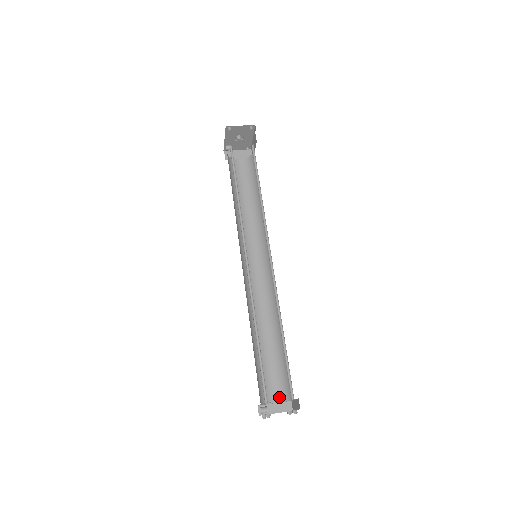
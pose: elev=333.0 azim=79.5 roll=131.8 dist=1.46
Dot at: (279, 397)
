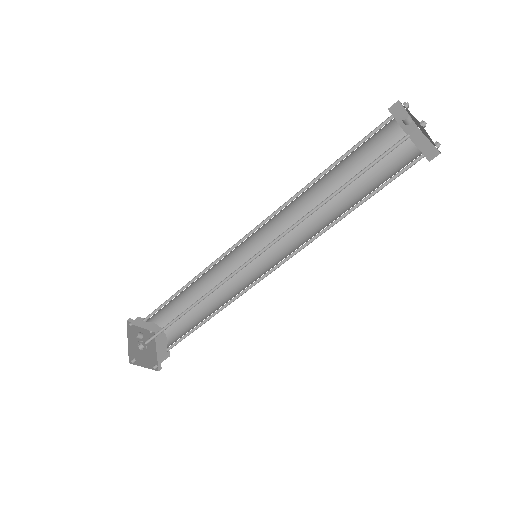
Dot at: occluded
